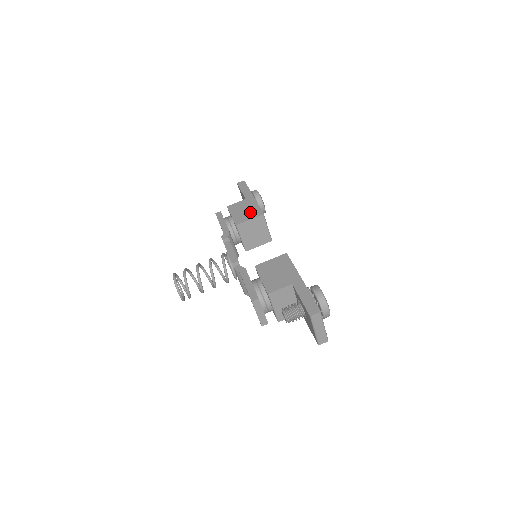
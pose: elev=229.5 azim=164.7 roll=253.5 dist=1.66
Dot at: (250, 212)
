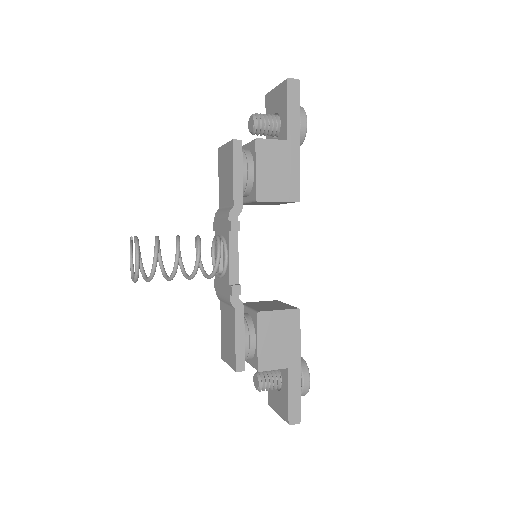
Dot at: (284, 183)
